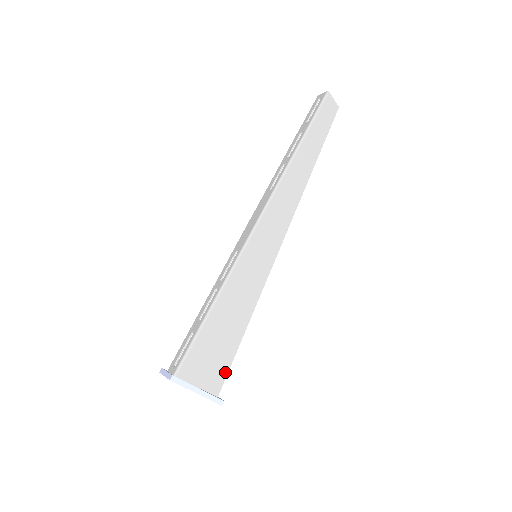
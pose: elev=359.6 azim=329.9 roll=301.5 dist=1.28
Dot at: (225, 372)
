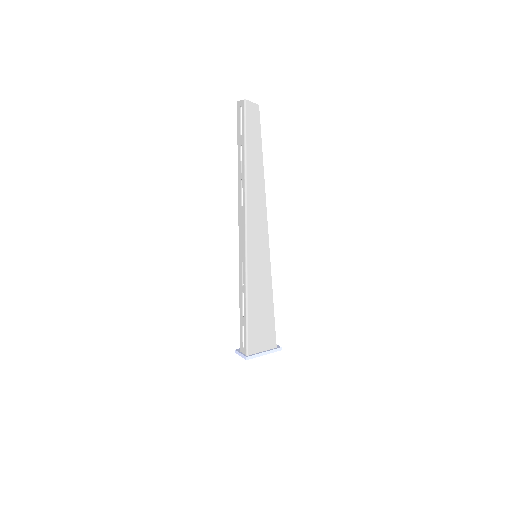
Dot at: (274, 333)
